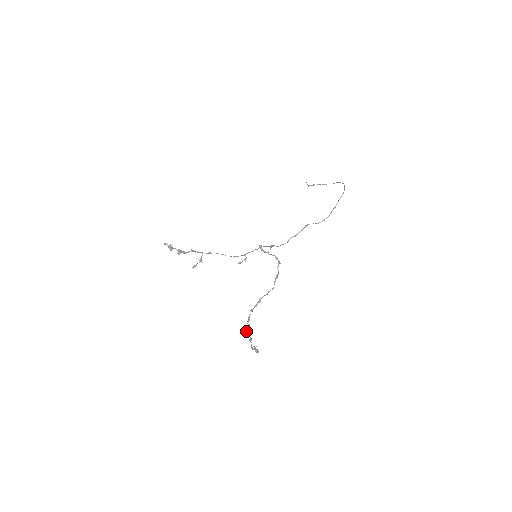
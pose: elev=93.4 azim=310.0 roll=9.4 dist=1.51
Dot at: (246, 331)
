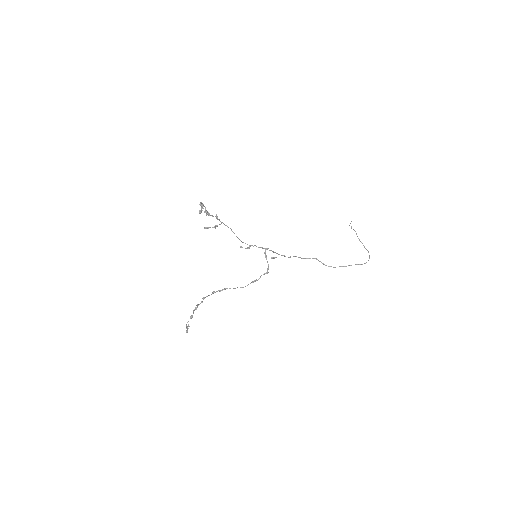
Dot at: occluded
